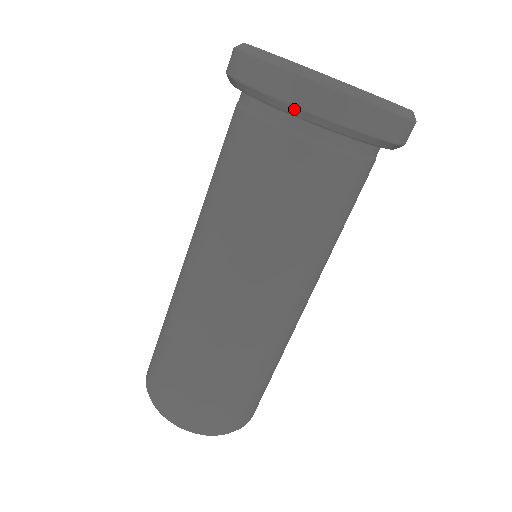
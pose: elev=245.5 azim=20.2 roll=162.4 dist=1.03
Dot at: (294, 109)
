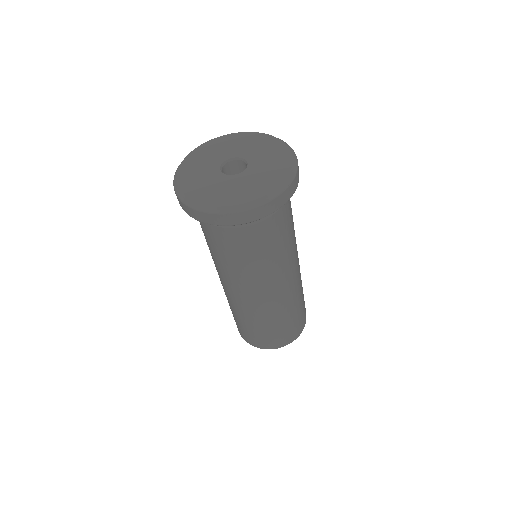
Dot at: occluded
